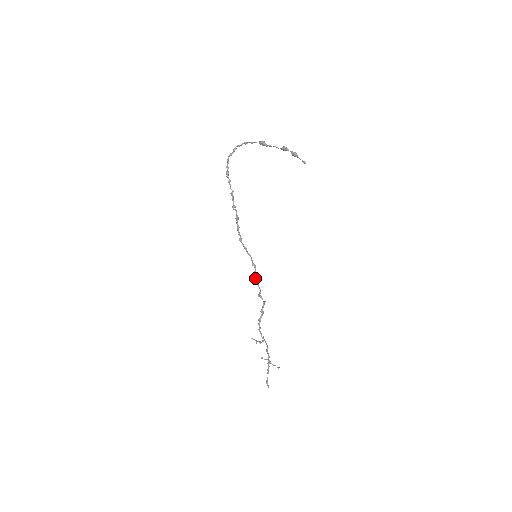
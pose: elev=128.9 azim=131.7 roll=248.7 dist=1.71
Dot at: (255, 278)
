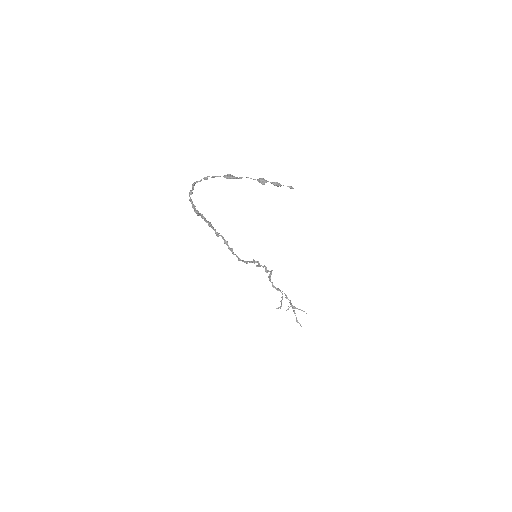
Dot at: (259, 266)
